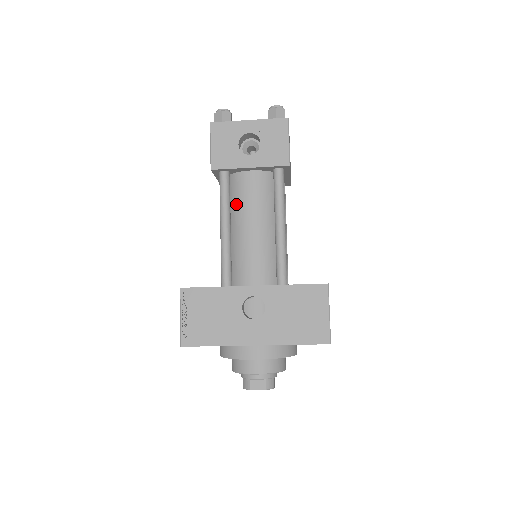
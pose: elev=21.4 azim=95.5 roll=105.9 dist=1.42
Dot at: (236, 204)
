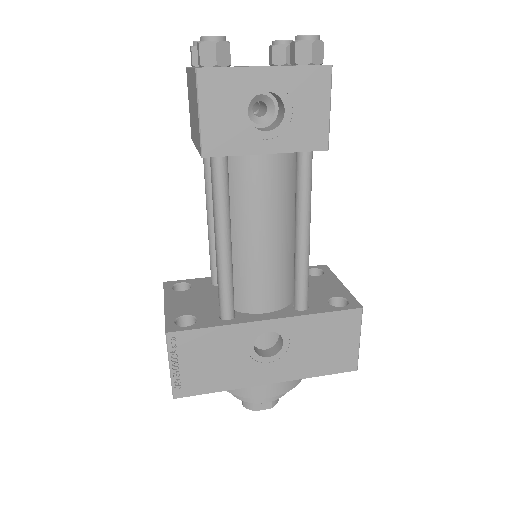
Dot at: (238, 202)
